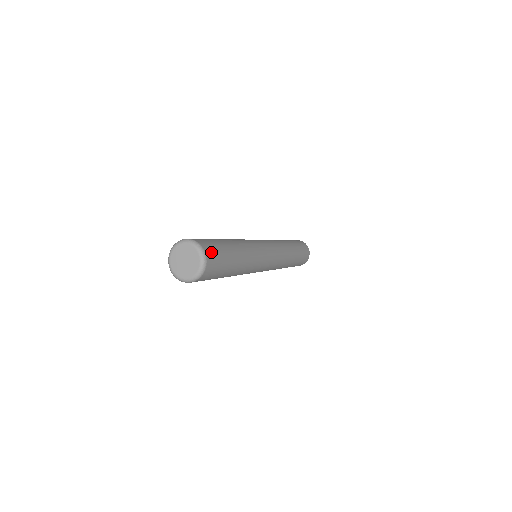
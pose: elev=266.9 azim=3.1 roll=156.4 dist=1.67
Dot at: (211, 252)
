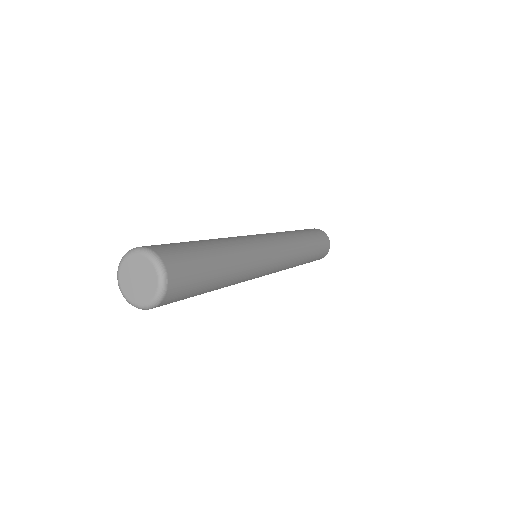
Dot at: (168, 252)
